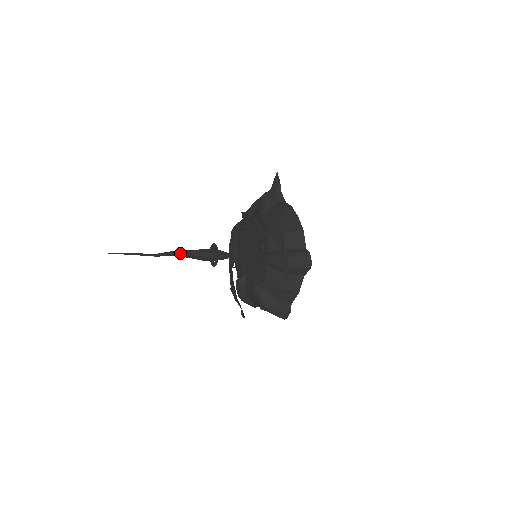
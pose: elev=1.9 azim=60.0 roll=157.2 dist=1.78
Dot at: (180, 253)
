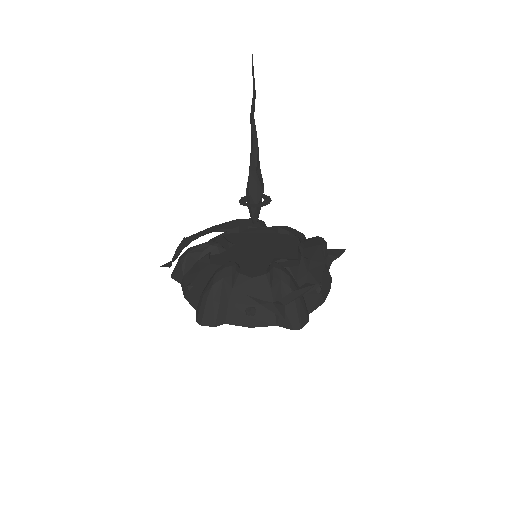
Dot at: (258, 153)
